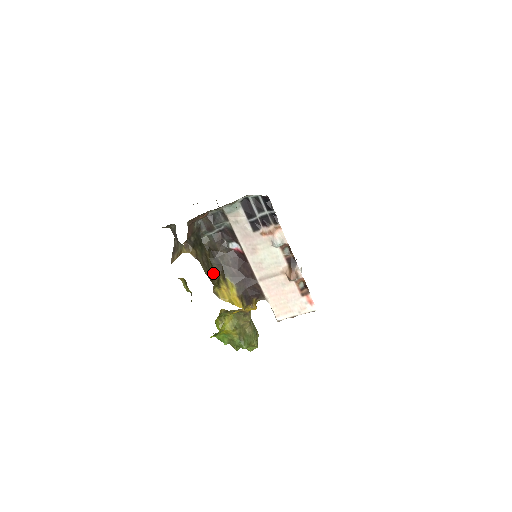
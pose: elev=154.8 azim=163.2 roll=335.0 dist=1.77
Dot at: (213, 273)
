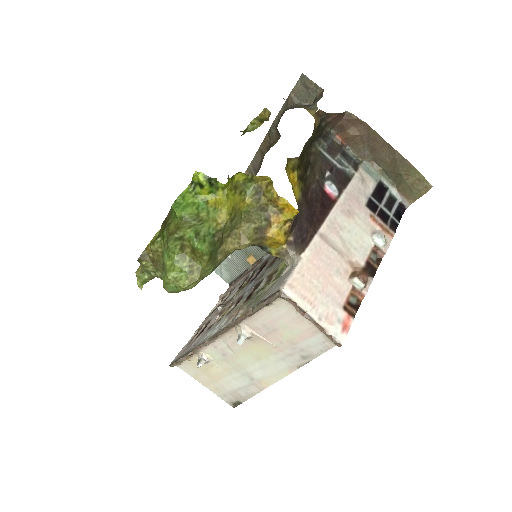
Dot at: (301, 158)
